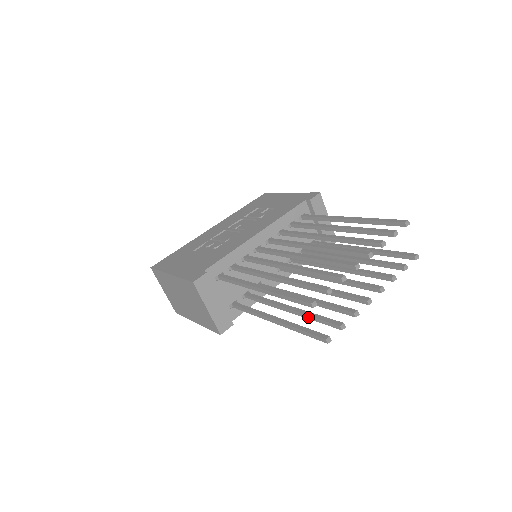
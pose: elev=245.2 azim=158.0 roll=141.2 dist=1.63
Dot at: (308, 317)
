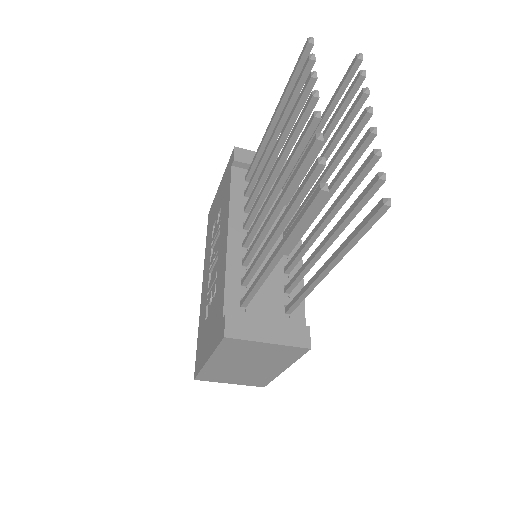
Dot at: (347, 221)
